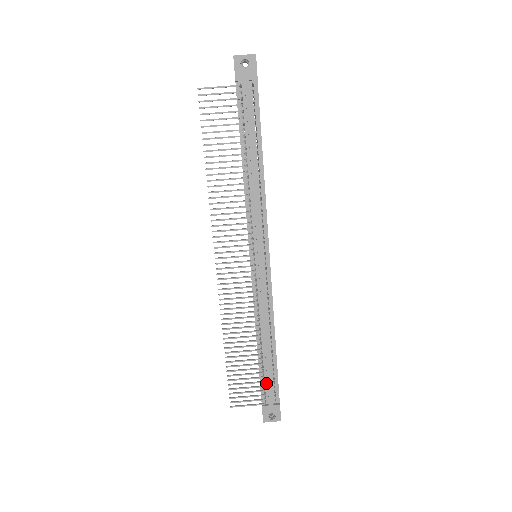
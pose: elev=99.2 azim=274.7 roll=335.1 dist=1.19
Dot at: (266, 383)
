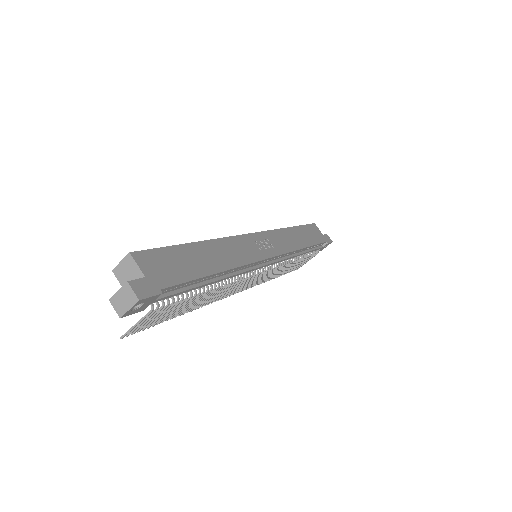
Dot at: occluded
